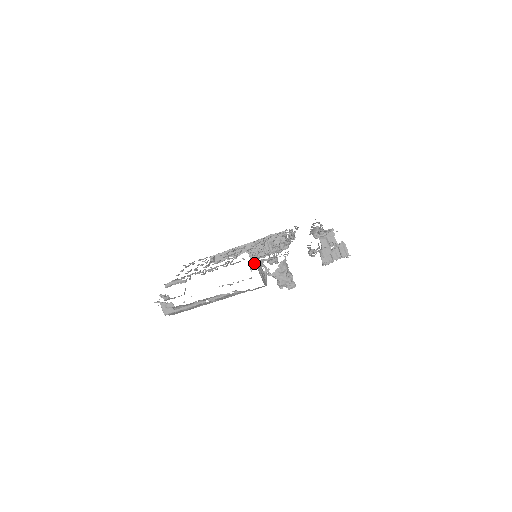
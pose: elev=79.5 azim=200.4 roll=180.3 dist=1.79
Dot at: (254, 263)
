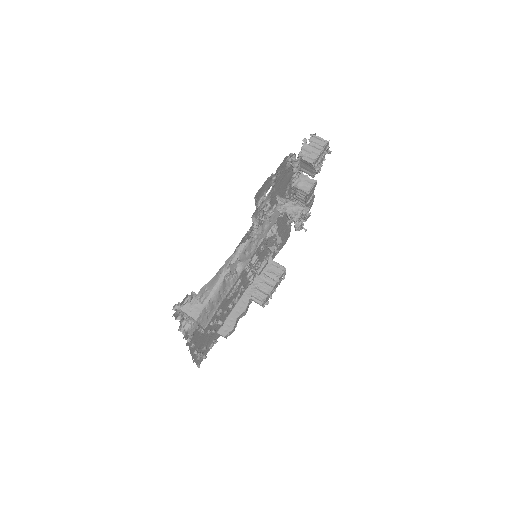
Dot at: (253, 220)
